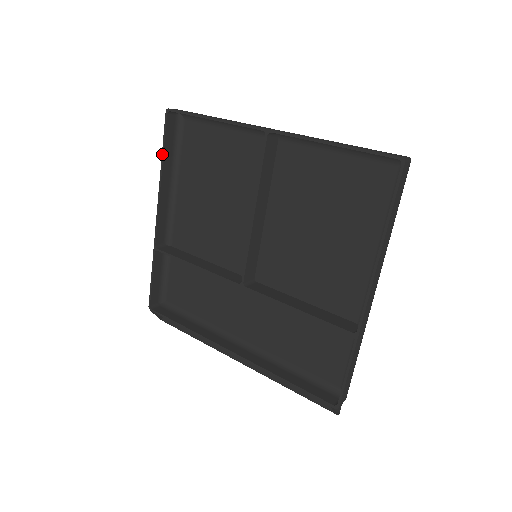
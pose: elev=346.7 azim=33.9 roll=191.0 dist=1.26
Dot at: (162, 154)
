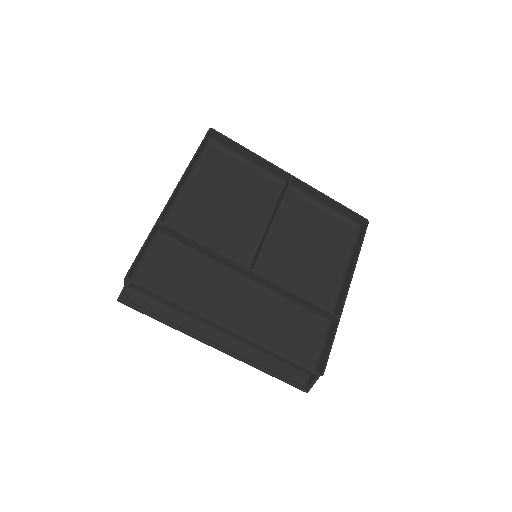
Dot at: (196, 153)
